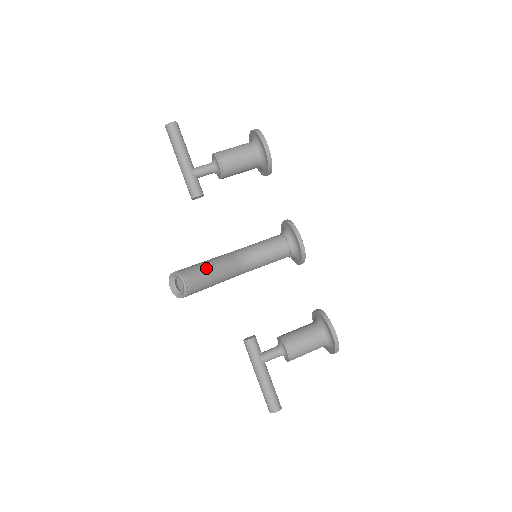
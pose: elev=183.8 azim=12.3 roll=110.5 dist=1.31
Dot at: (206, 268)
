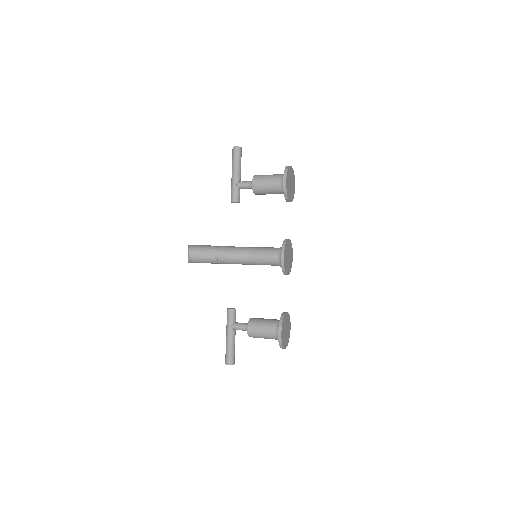
Dot at: (210, 250)
